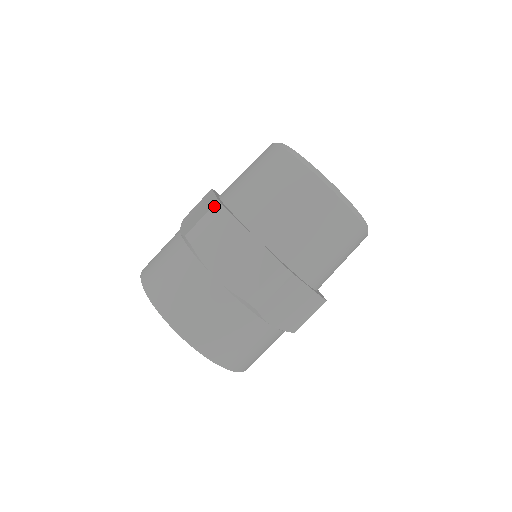
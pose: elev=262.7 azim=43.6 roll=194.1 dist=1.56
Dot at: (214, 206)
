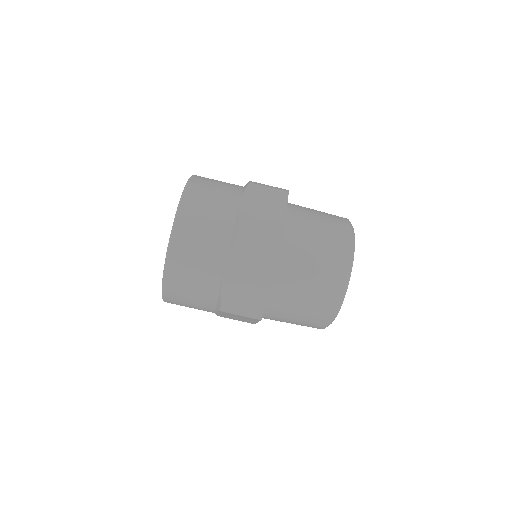
Dot at: (283, 189)
